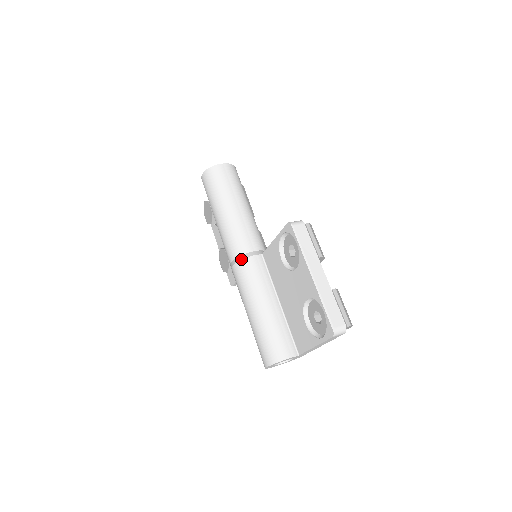
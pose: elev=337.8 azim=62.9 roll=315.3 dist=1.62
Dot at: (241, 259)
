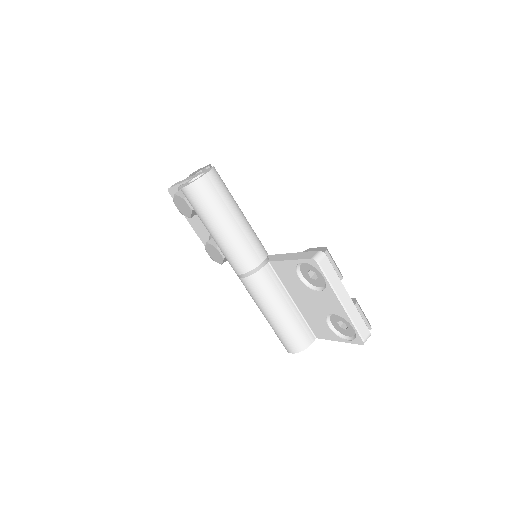
Dot at: (252, 274)
